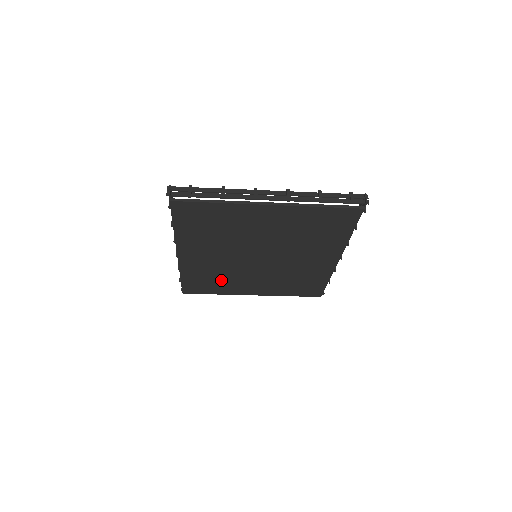
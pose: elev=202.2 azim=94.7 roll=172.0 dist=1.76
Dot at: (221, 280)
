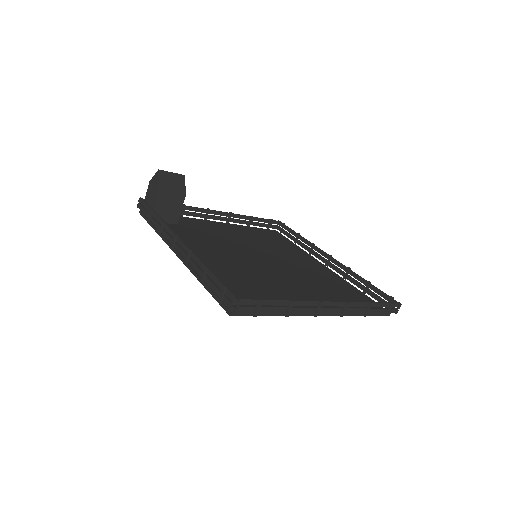
Dot at: occluded
